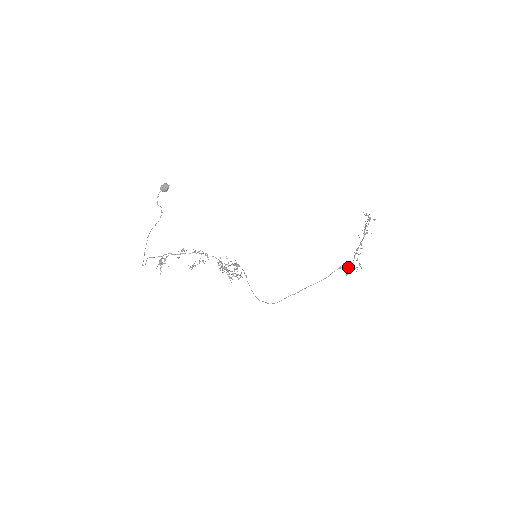
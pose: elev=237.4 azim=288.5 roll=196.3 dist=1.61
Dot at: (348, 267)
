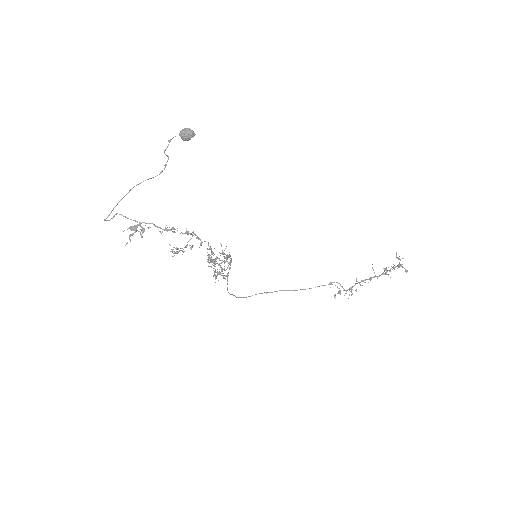
Dot at: (339, 288)
